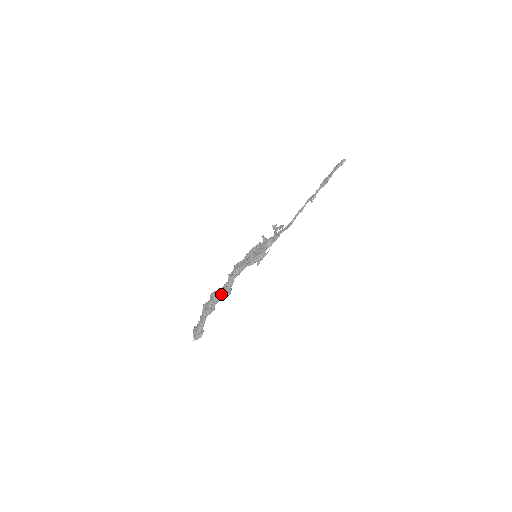
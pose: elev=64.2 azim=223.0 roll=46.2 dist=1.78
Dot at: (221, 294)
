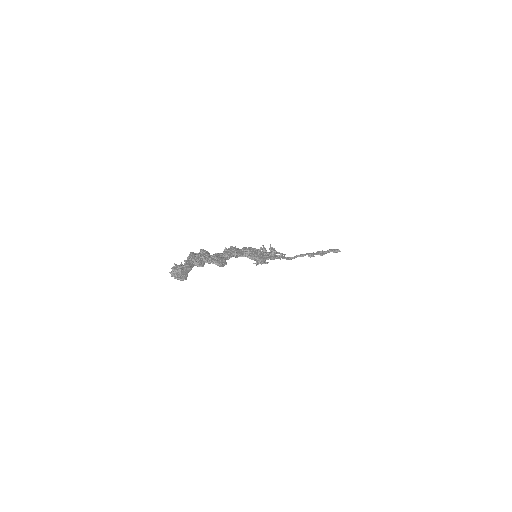
Dot at: (216, 258)
